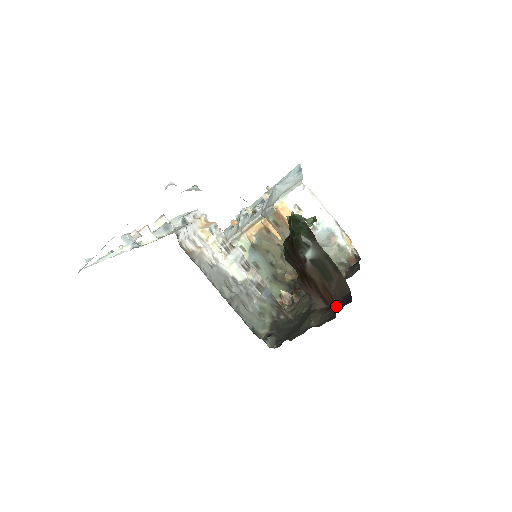
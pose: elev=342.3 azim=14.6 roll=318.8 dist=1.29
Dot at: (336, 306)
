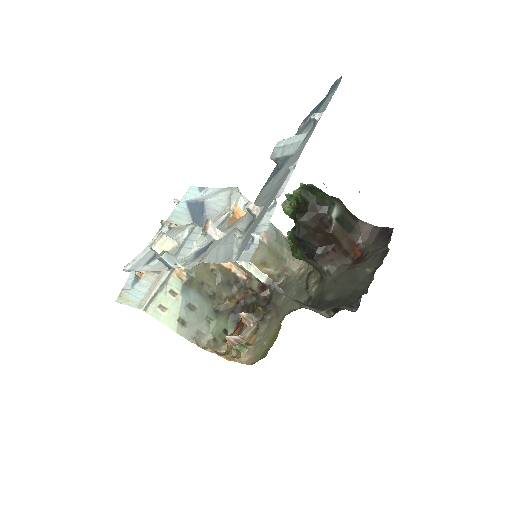
Dot at: (378, 244)
